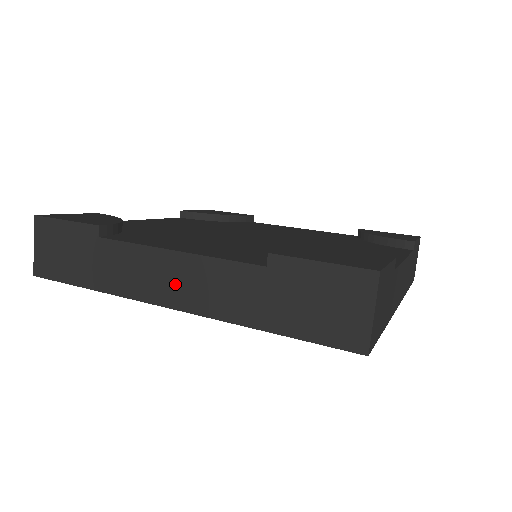
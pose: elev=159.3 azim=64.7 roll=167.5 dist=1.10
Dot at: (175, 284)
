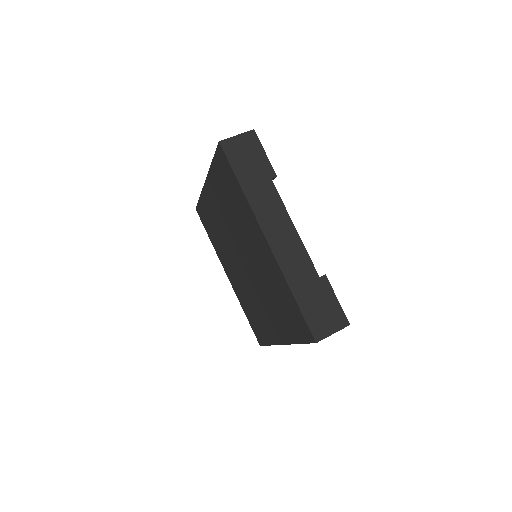
Dot at: occluded
